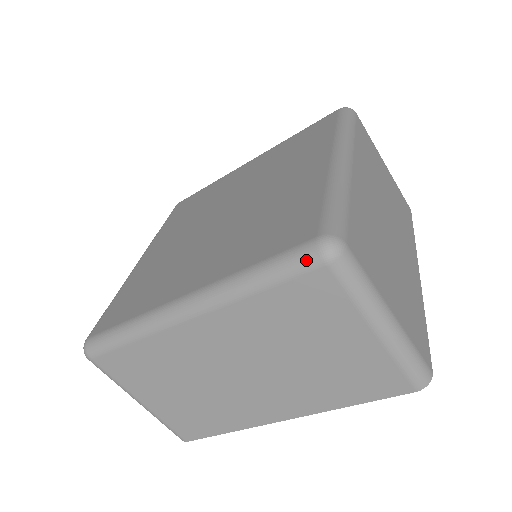
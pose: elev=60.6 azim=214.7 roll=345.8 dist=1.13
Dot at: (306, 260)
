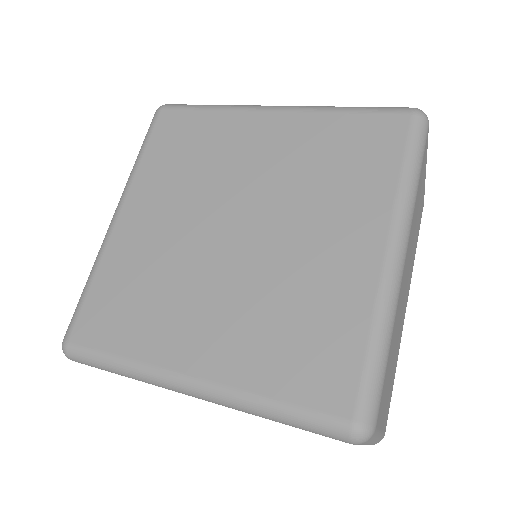
Dot at: (334, 435)
